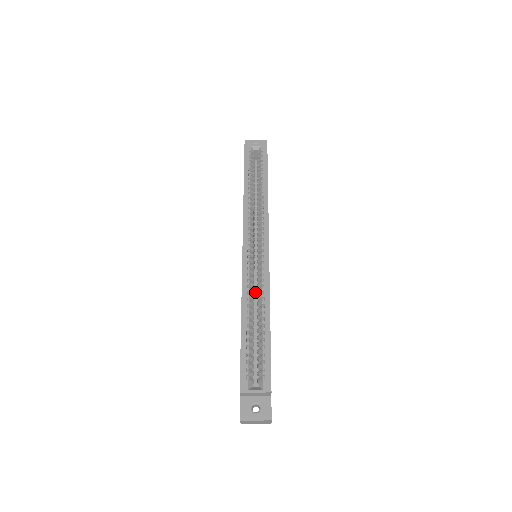
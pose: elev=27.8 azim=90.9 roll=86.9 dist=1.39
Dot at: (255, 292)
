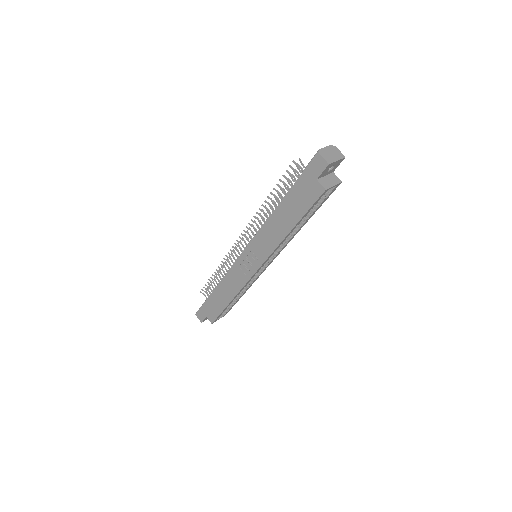
Dot at: occluded
